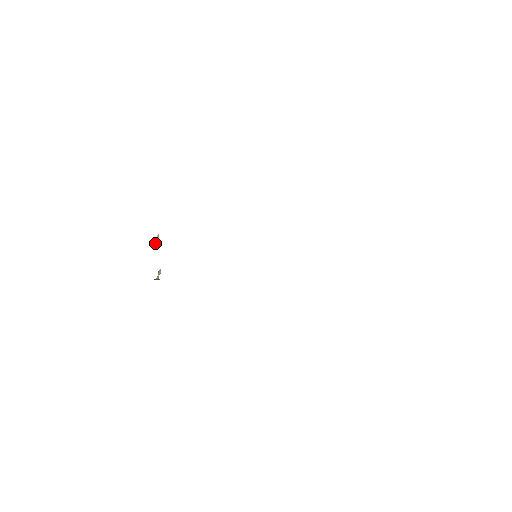
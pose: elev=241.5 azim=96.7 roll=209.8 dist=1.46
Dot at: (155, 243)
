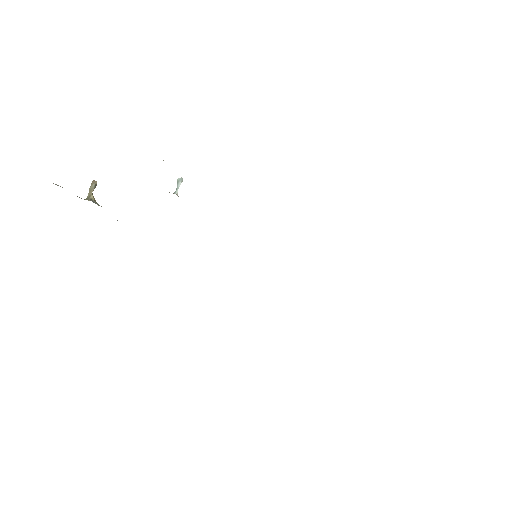
Dot at: (178, 196)
